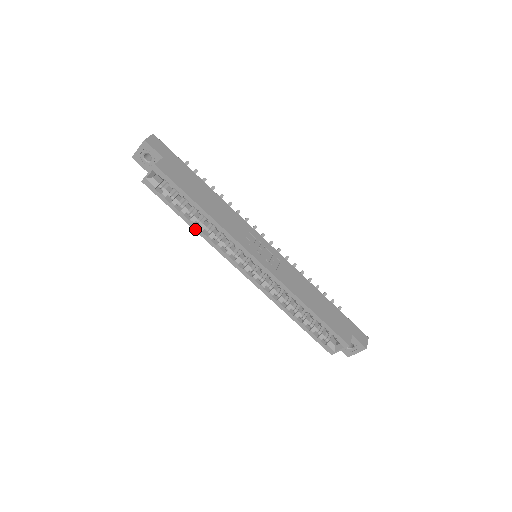
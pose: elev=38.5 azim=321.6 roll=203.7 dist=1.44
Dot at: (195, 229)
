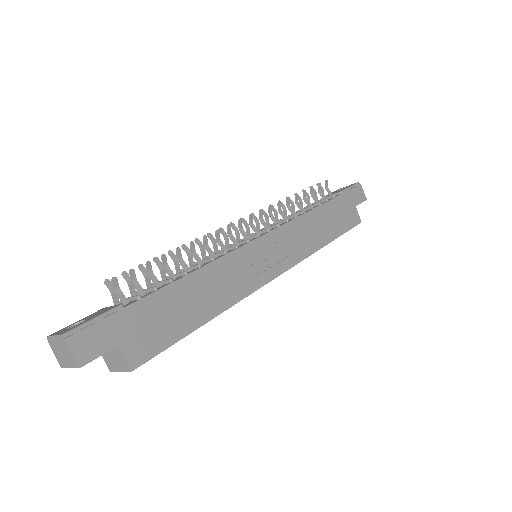
Dot at: occluded
